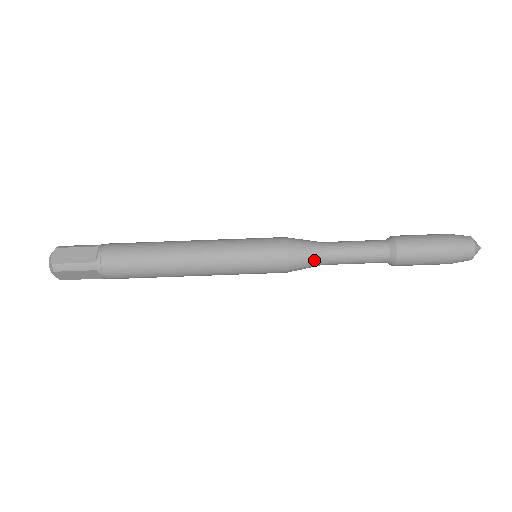
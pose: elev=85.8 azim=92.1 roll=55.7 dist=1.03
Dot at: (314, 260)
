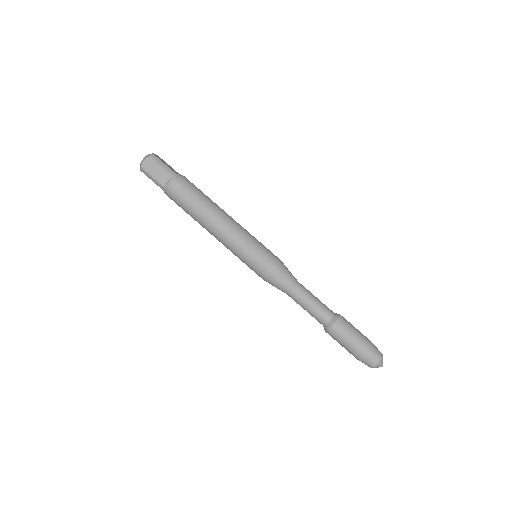
Dot at: (282, 290)
